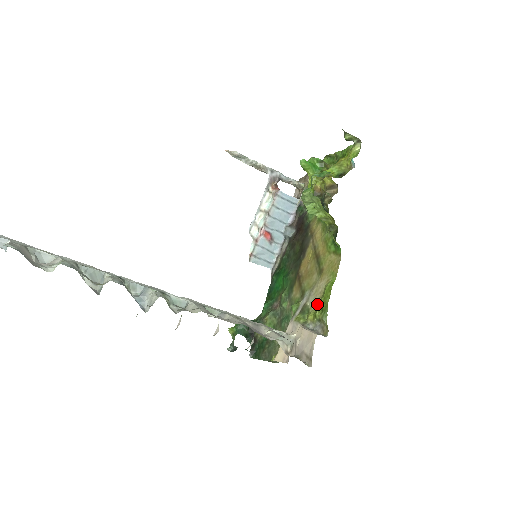
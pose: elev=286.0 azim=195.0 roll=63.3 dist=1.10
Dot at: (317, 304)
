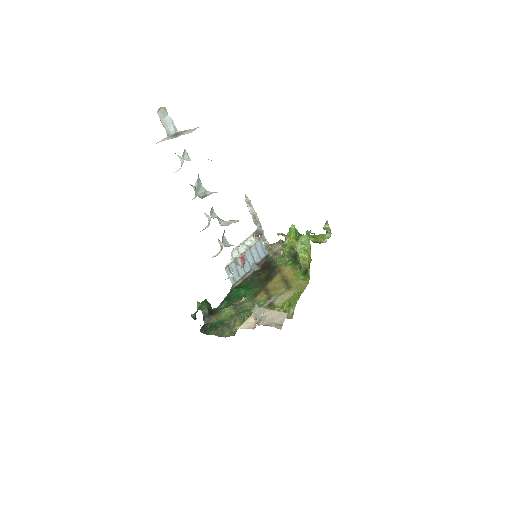
Dot at: (286, 302)
